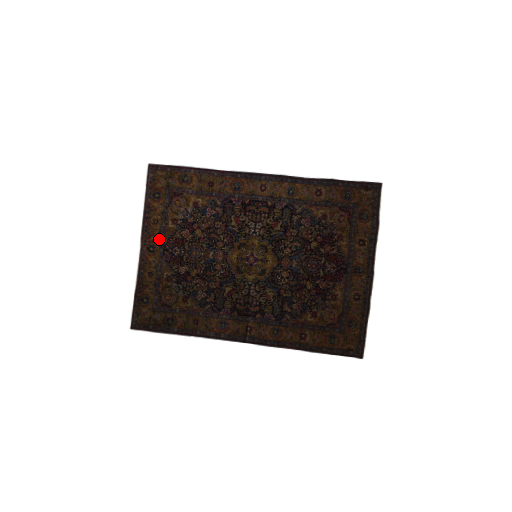
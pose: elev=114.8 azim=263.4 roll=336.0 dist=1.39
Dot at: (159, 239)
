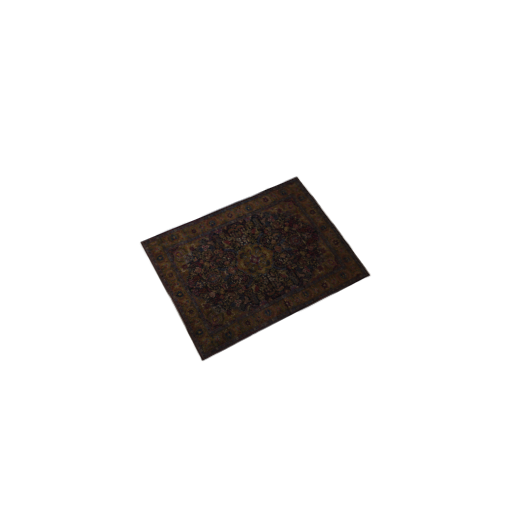
Dot at: (181, 285)
